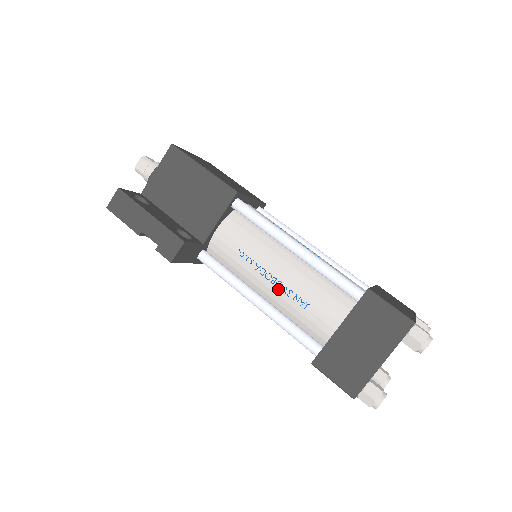
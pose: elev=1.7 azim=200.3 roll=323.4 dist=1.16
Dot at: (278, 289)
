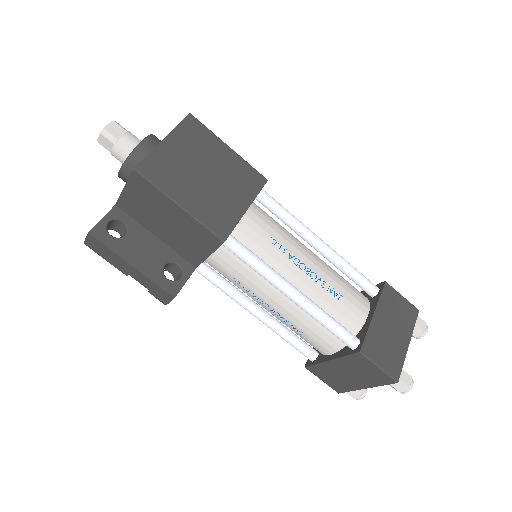
Dot at: (276, 315)
